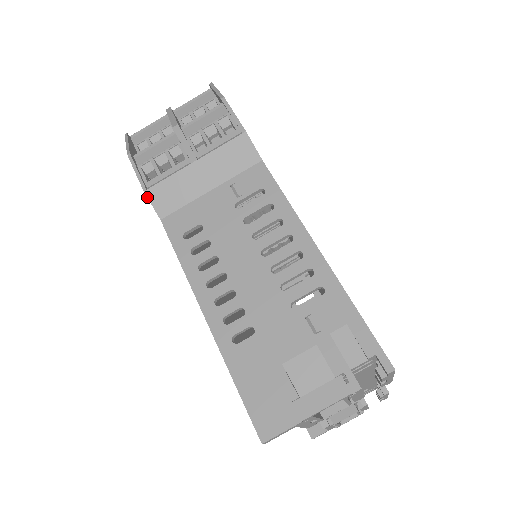
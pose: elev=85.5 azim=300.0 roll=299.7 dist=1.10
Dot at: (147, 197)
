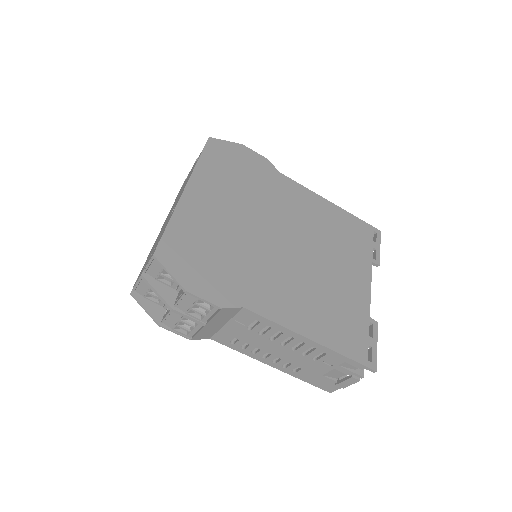
Dot at: occluded
